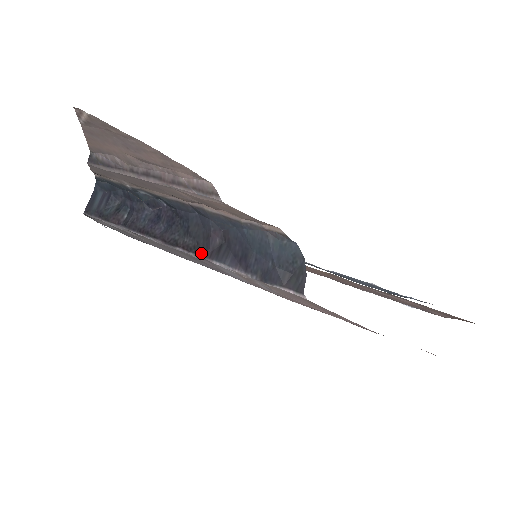
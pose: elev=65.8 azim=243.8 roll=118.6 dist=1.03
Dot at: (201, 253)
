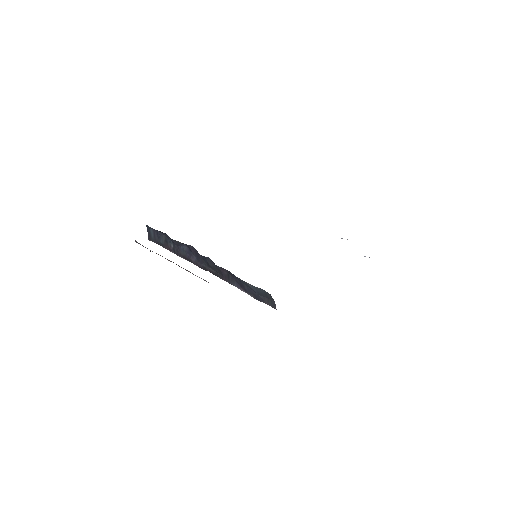
Dot at: (220, 278)
